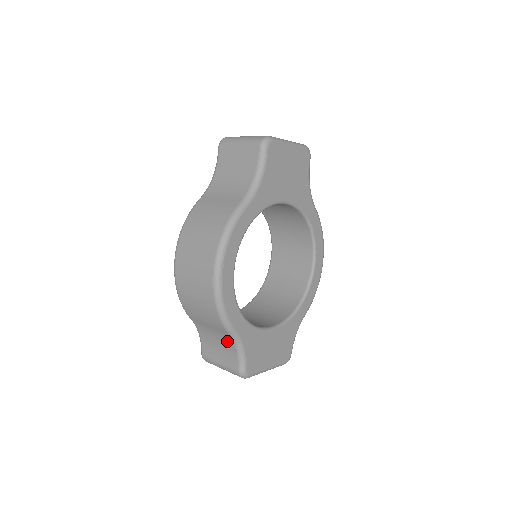
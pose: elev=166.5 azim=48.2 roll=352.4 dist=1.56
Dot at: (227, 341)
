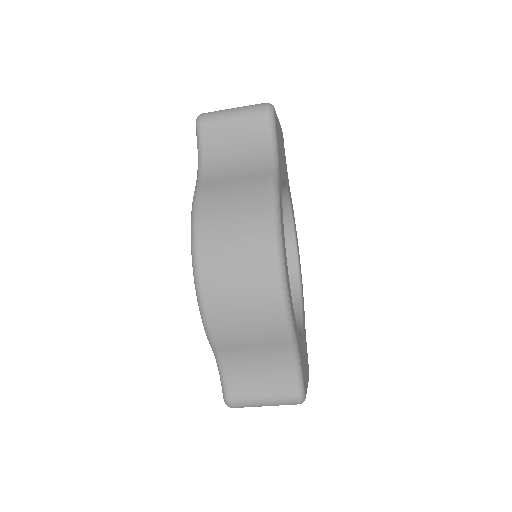
Dot at: (279, 359)
